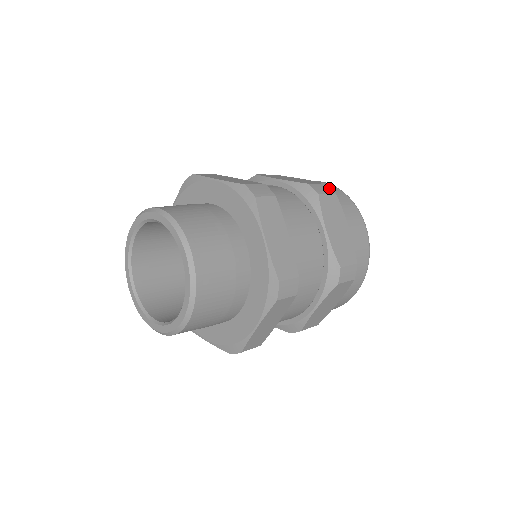
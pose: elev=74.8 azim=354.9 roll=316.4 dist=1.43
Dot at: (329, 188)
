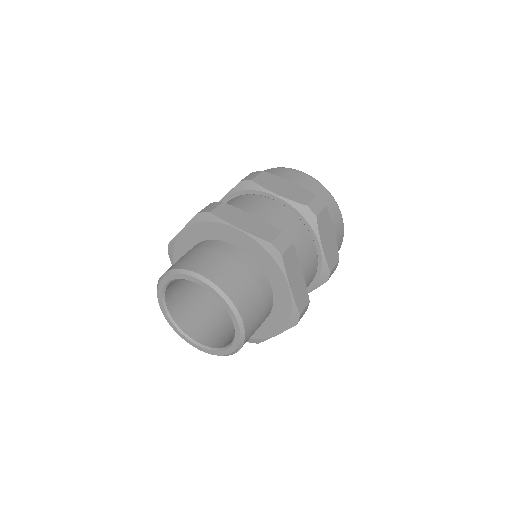
Dot at: (256, 172)
